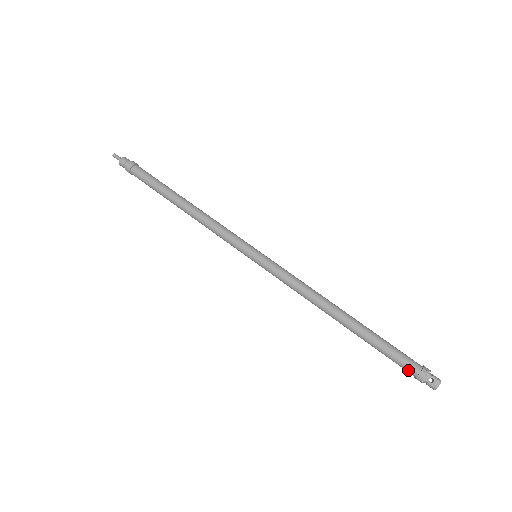
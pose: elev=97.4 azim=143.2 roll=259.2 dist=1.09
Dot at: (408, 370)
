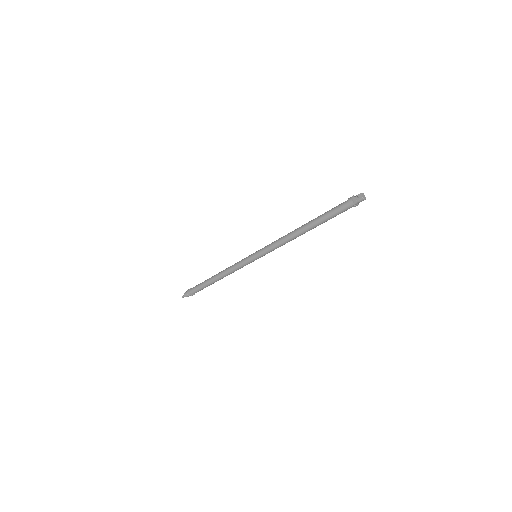
Dot at: (345, 208)
